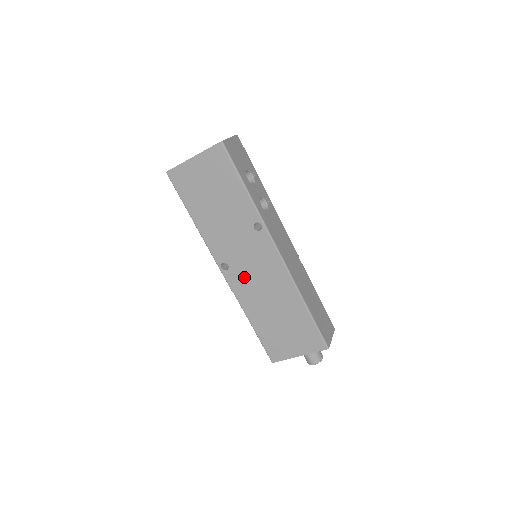
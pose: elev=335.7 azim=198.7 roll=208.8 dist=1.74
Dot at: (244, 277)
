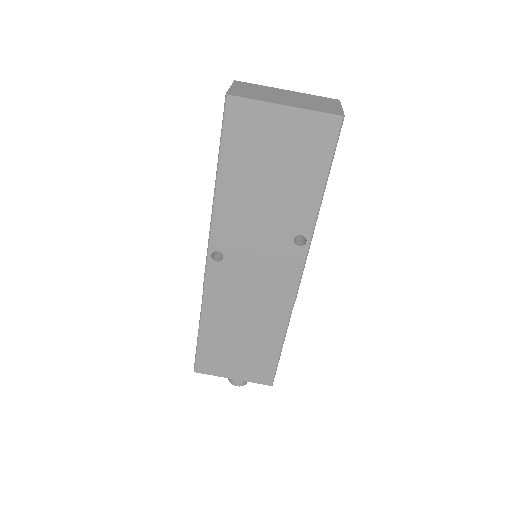
Dot at: (234, 280)
